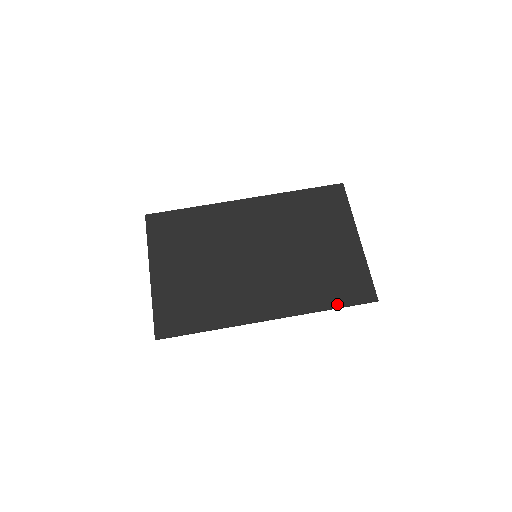
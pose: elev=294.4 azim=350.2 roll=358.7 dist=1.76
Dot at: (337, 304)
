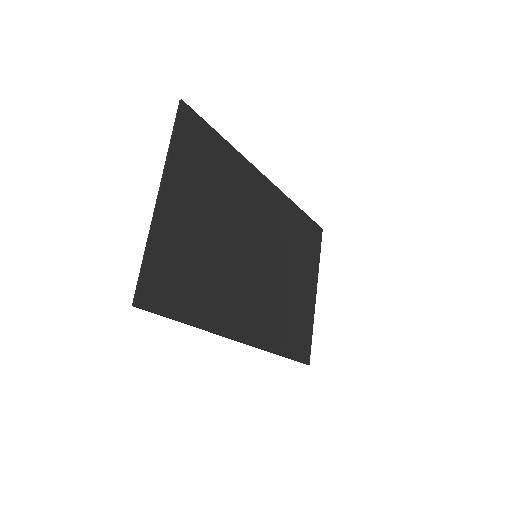
Dot at: (289, 354)
